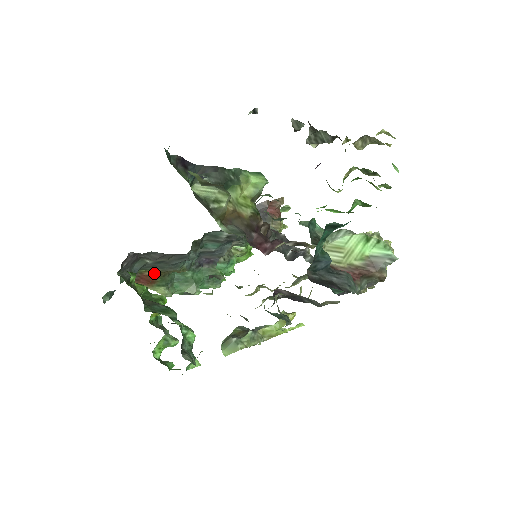
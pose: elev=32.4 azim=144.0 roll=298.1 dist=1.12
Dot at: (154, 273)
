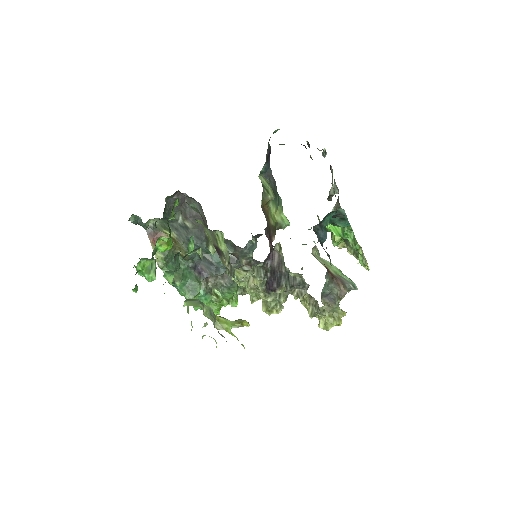
Dot at: occluded
